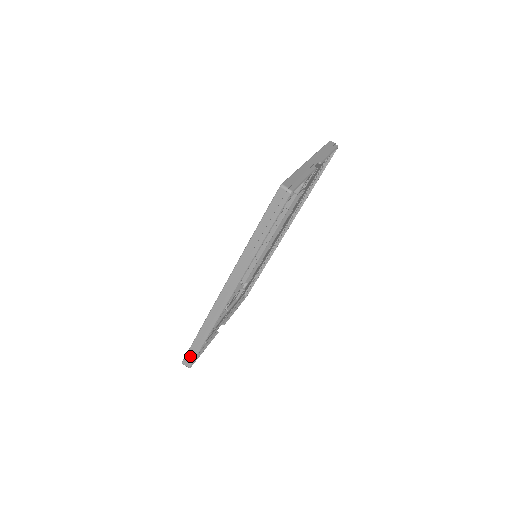
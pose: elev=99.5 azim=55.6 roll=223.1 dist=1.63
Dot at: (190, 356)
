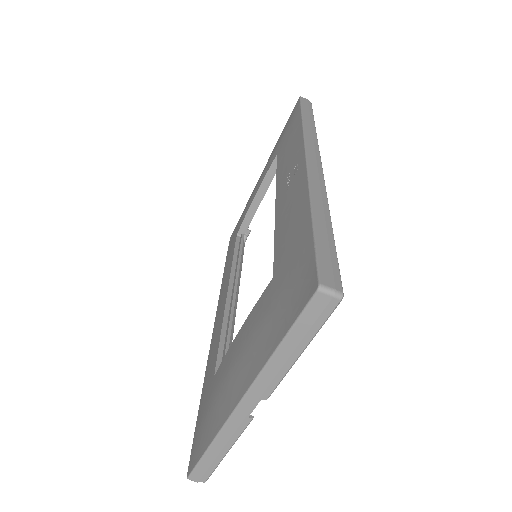
Dot at: occluded
